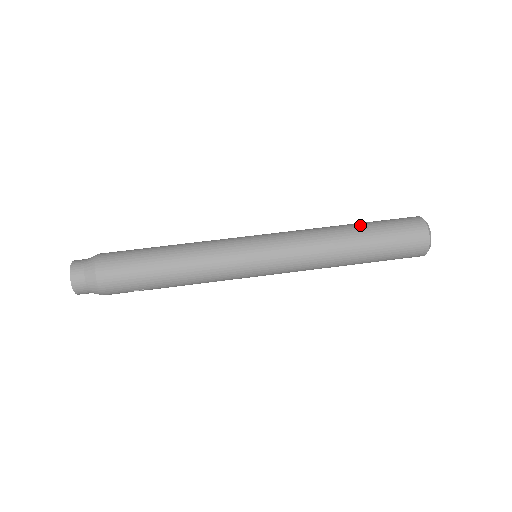
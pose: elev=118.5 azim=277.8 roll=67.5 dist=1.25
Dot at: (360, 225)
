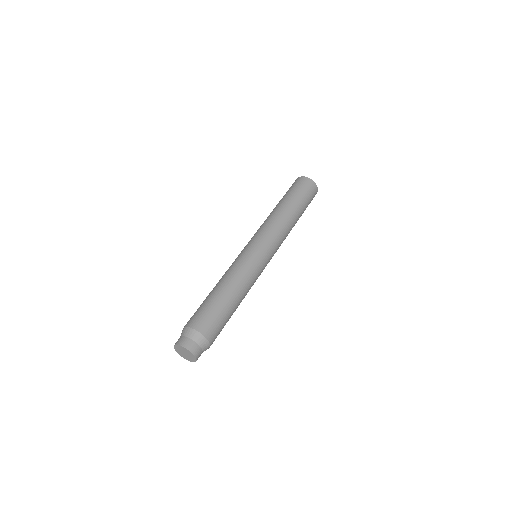
Dot at: (287, 200)
